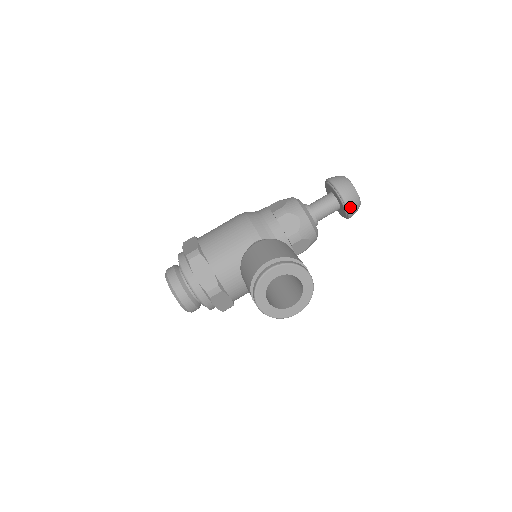
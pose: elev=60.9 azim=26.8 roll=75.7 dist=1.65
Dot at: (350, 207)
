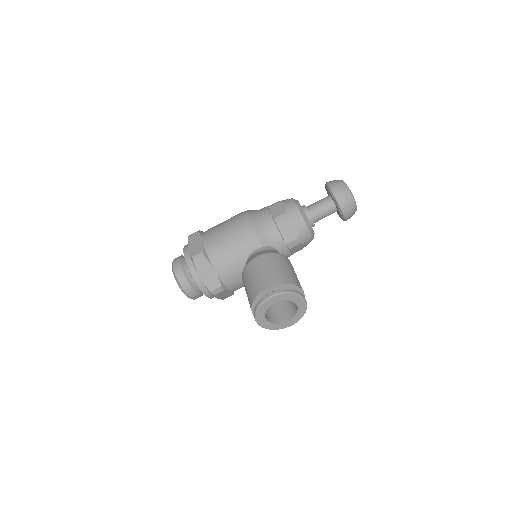
Dot at: (347, 215)
